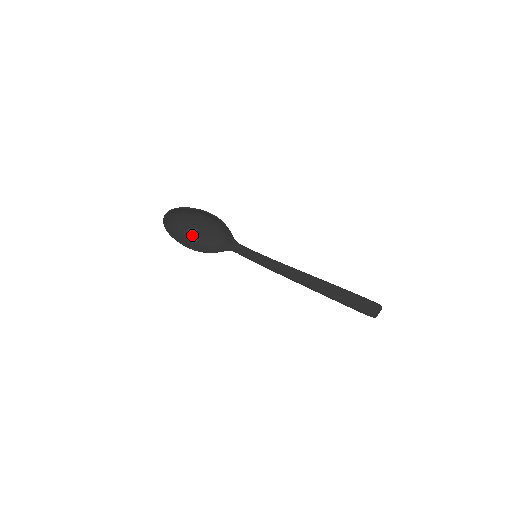
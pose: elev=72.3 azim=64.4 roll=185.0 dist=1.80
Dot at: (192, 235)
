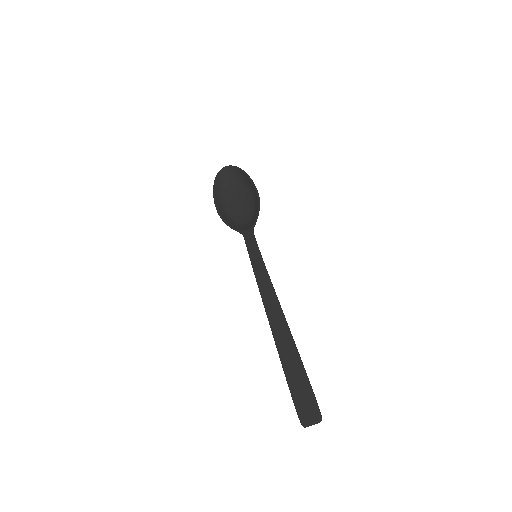
Dot at: (228, 202)
